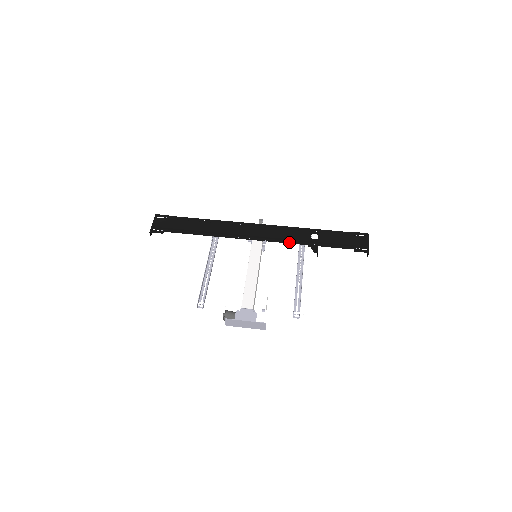
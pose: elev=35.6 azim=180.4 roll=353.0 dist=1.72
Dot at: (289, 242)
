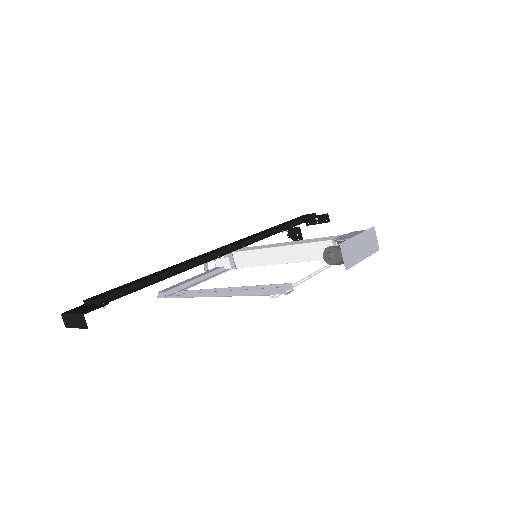
Dot at: (265, 237)
